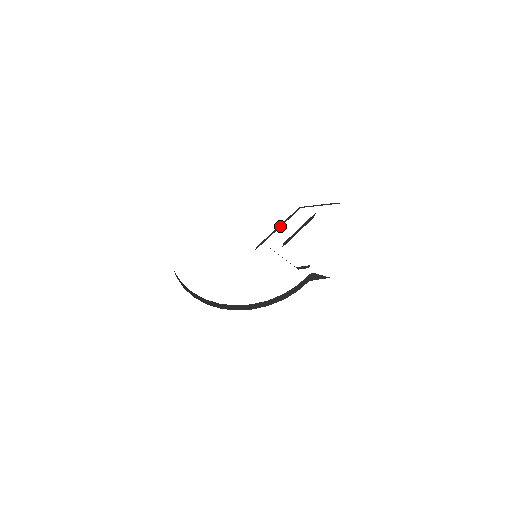
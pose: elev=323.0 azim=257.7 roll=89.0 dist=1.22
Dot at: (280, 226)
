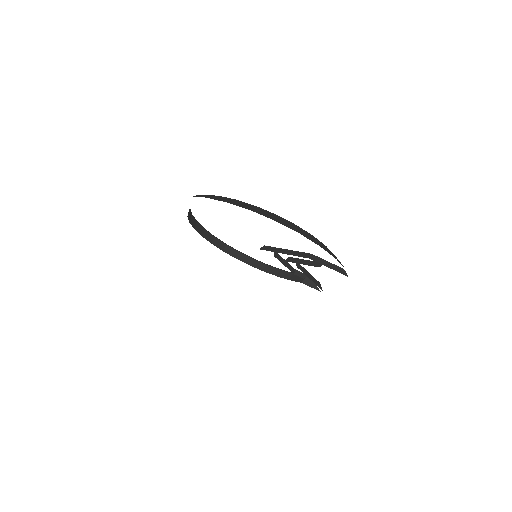
Dot at: (287, 253)
